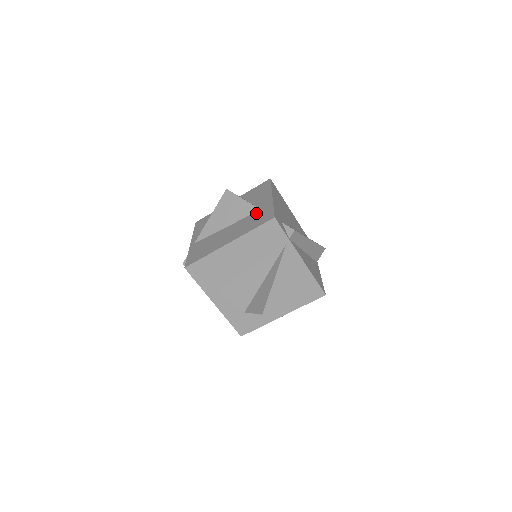
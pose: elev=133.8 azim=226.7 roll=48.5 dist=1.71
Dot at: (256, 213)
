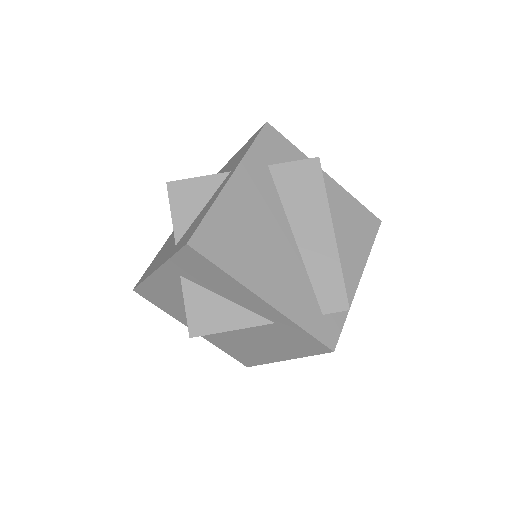
Dot at: (274, 328)
